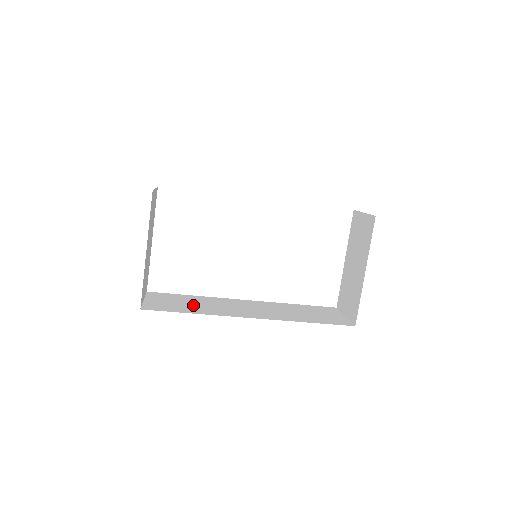
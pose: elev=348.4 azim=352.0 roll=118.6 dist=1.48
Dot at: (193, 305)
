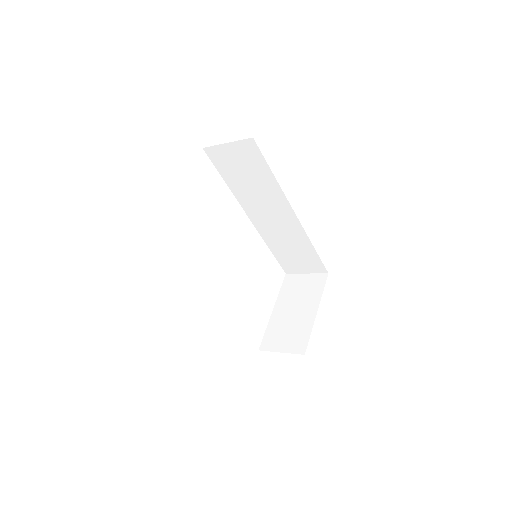
Dot at: occluded
